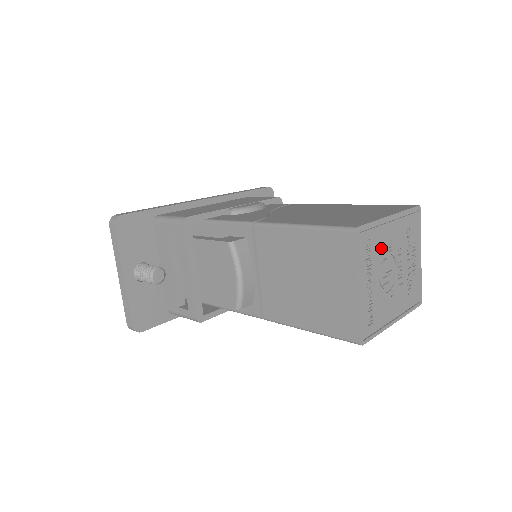
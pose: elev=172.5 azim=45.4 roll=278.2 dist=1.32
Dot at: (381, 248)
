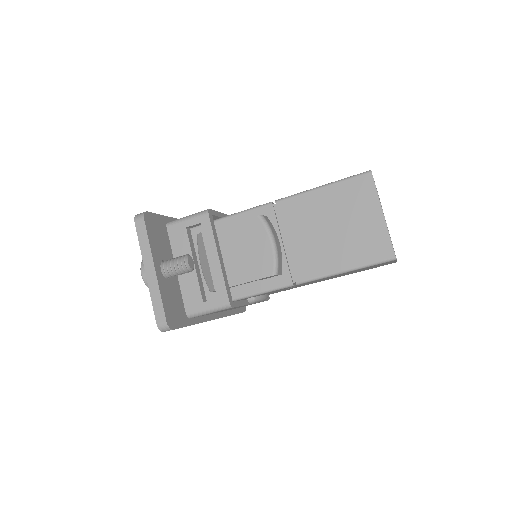
Dot at: occluded
